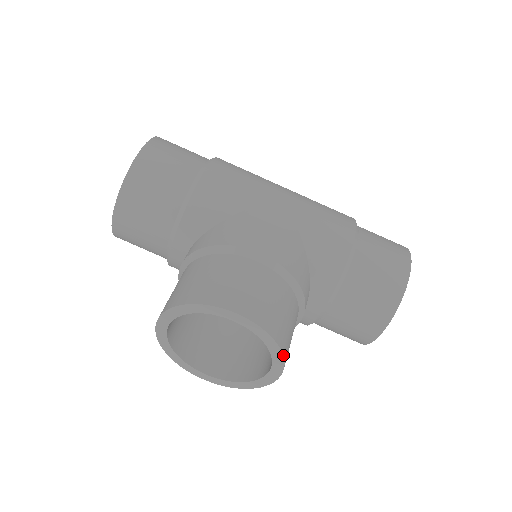
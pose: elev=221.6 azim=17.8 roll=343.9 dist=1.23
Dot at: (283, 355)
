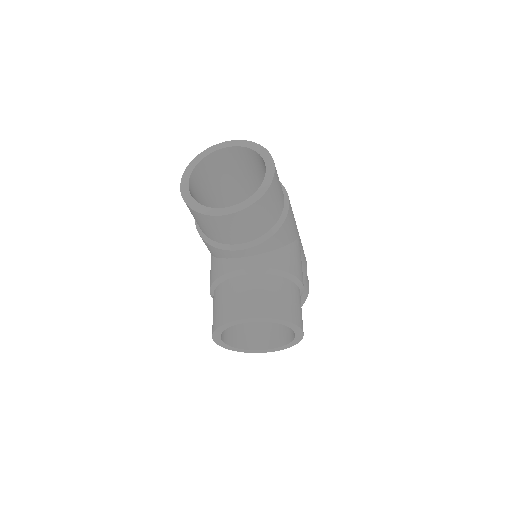
Dot at: (288, 347)
